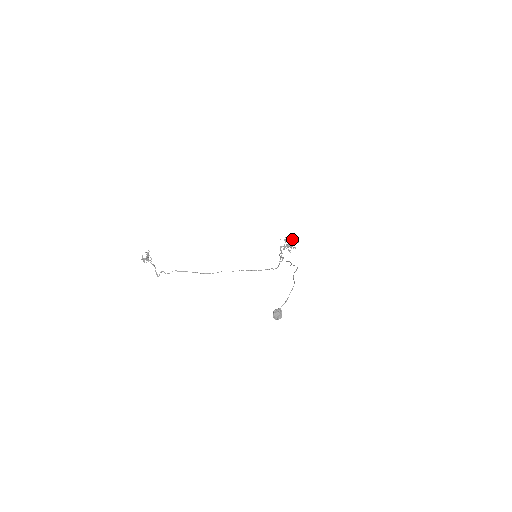
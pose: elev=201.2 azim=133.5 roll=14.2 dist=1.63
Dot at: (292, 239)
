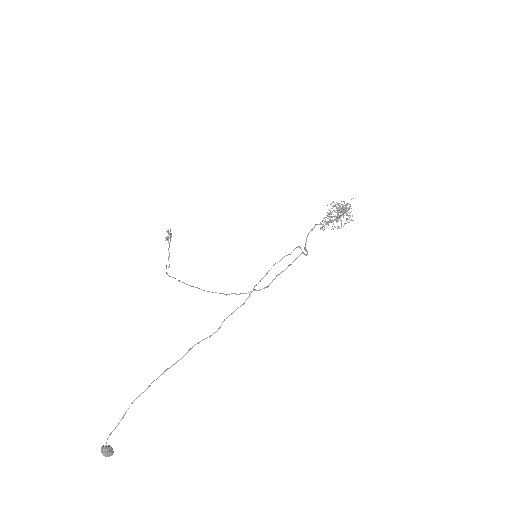
Dot at: (337, 210)
